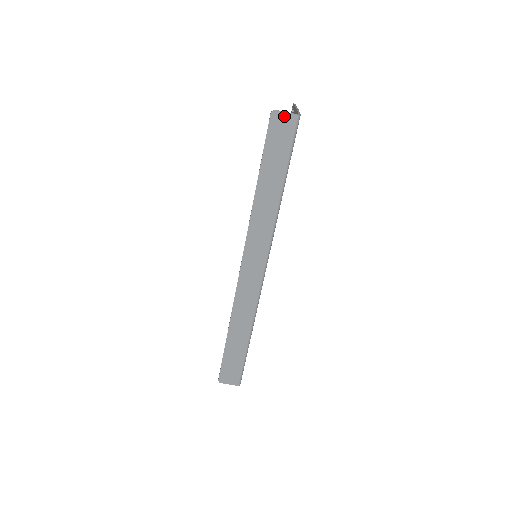
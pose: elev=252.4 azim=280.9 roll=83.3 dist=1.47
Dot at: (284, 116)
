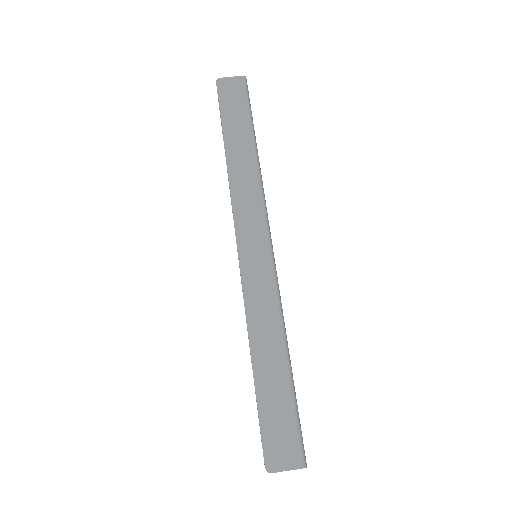
Dot at: (230, 80)
